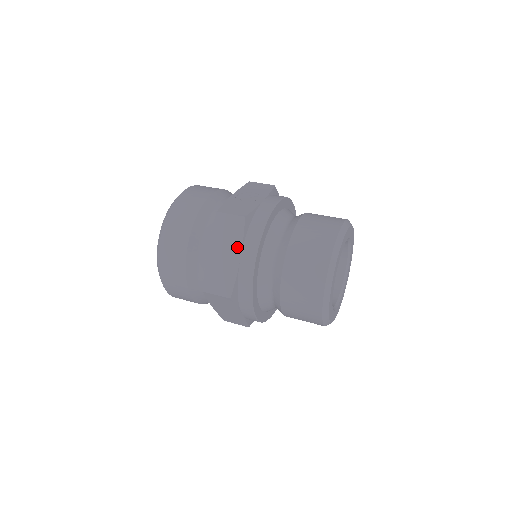
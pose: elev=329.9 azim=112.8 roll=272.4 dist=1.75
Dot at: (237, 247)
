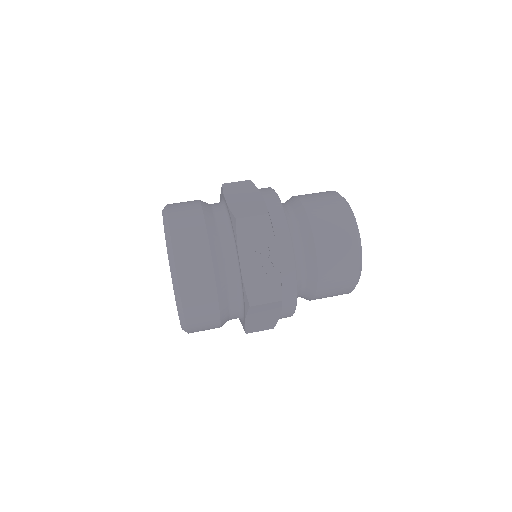
Dot at: (276, 313)
